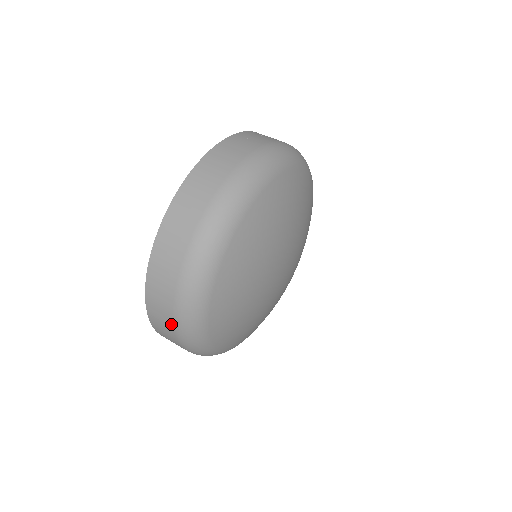
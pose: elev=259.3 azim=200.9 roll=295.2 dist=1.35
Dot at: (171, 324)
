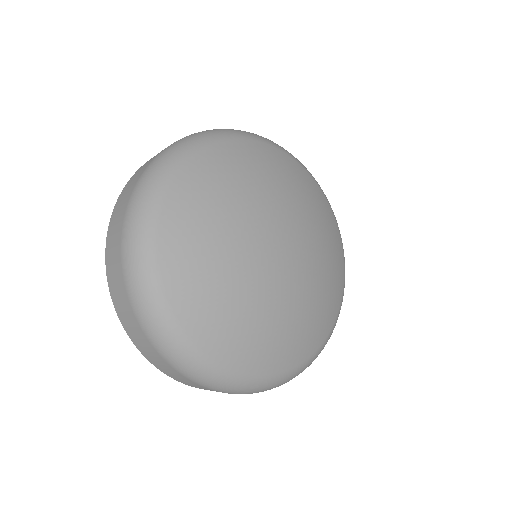
Dot at: (122, 281)
